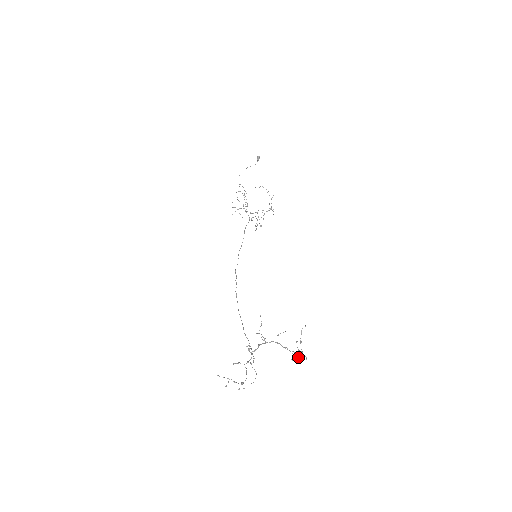
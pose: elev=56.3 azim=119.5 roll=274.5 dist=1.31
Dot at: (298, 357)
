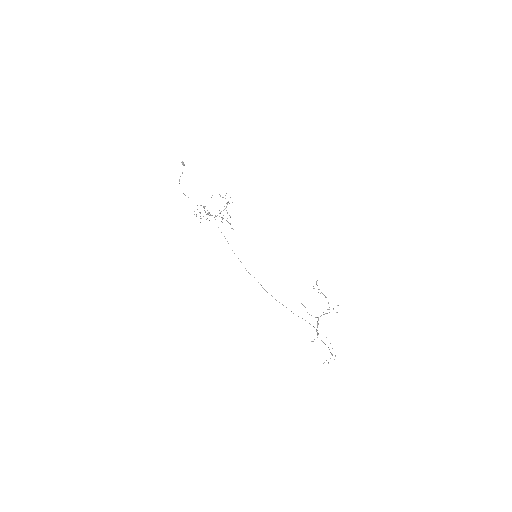
Dot at: (328, 303)
